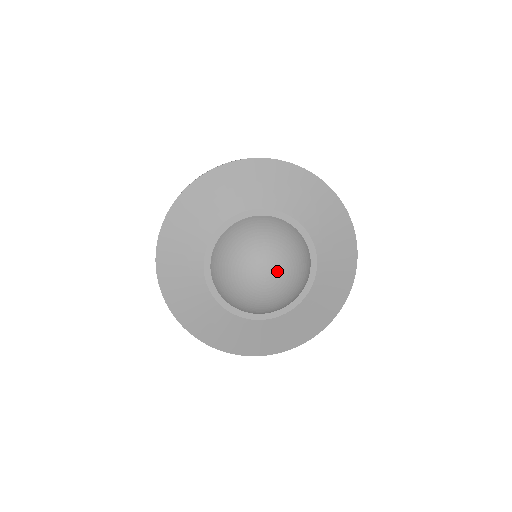
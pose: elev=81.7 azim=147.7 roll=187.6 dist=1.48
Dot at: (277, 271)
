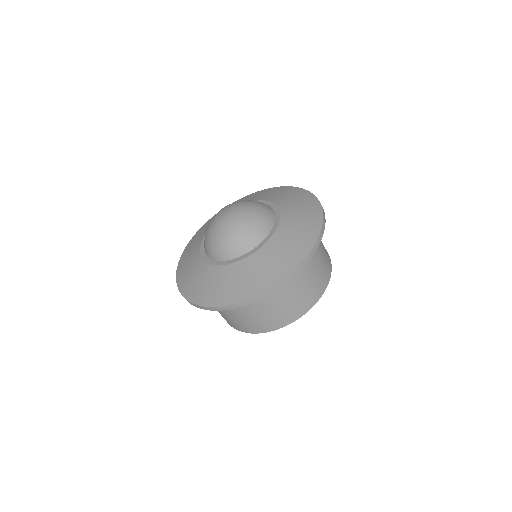
Dot at: (233, 207)
